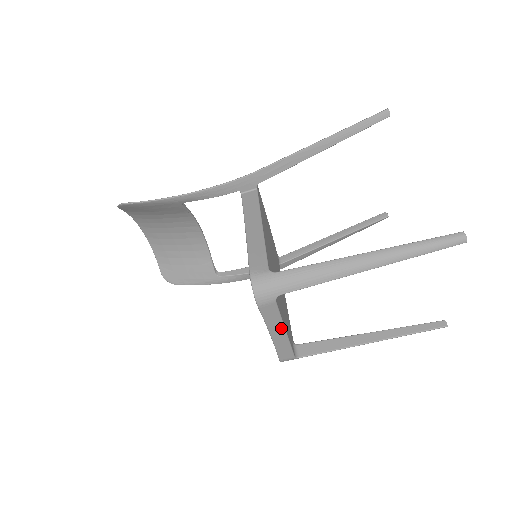
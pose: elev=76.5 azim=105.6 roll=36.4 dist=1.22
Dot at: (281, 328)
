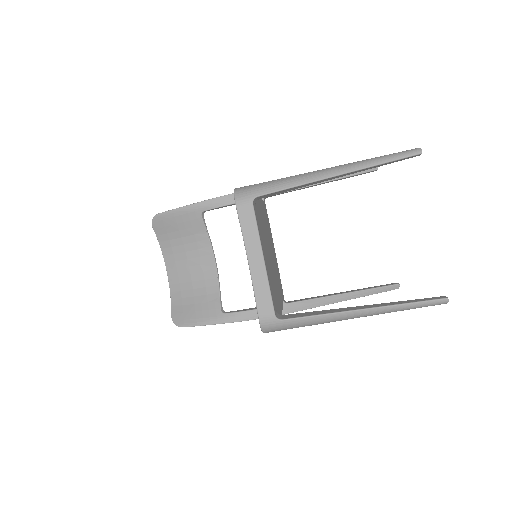
Dot at: (259, 251)
